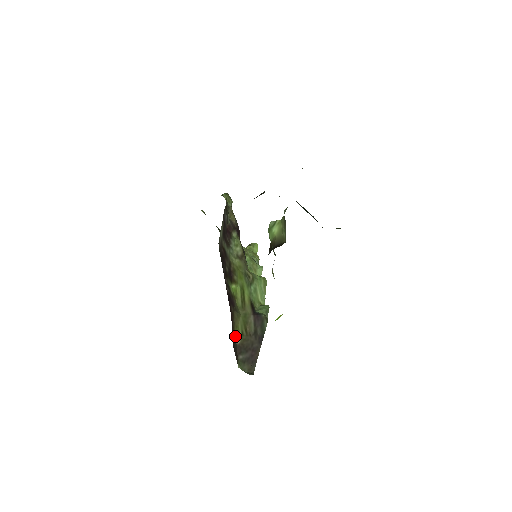
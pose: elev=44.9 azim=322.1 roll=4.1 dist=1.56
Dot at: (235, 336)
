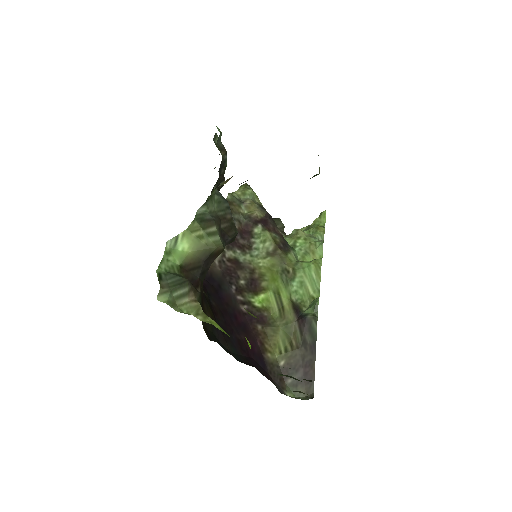
Dot at: (275, 358)
